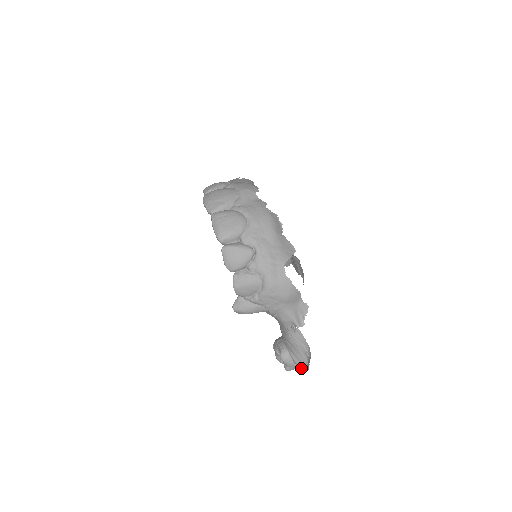
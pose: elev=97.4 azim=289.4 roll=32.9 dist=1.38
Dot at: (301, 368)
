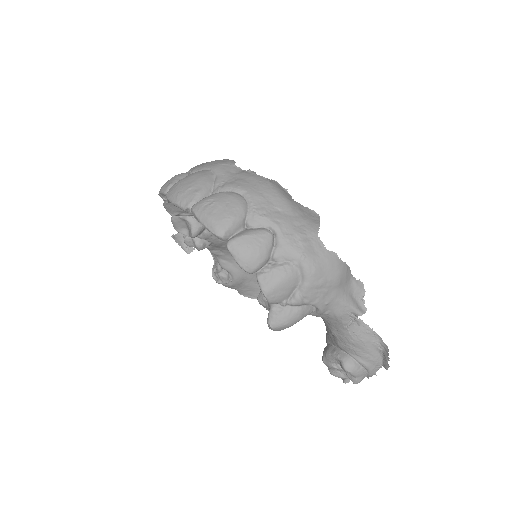
Dot at: (374, 372)
